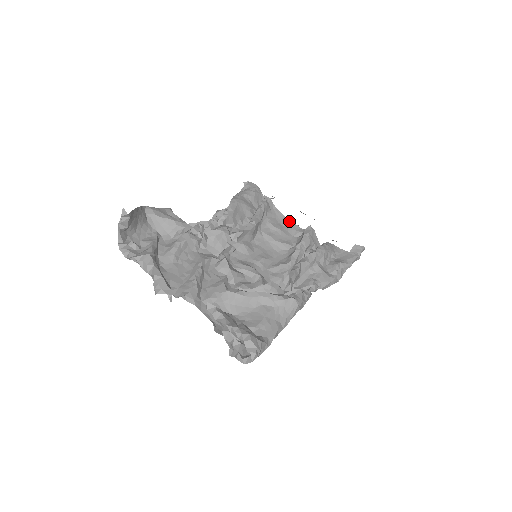
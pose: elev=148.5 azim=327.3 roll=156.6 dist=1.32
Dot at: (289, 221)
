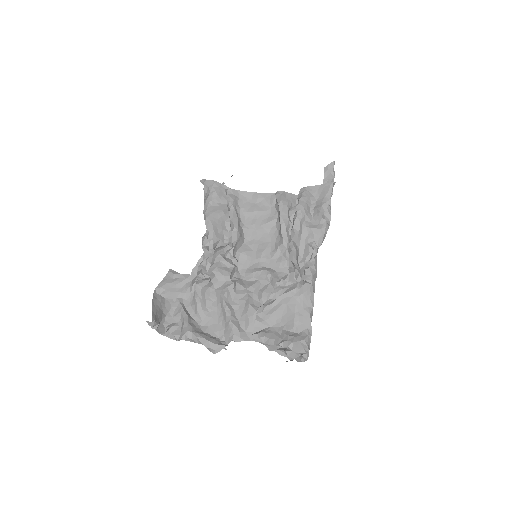
Dot at: (259, 194)
